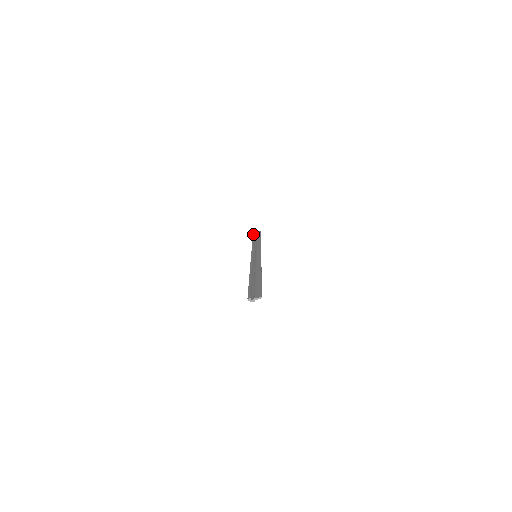
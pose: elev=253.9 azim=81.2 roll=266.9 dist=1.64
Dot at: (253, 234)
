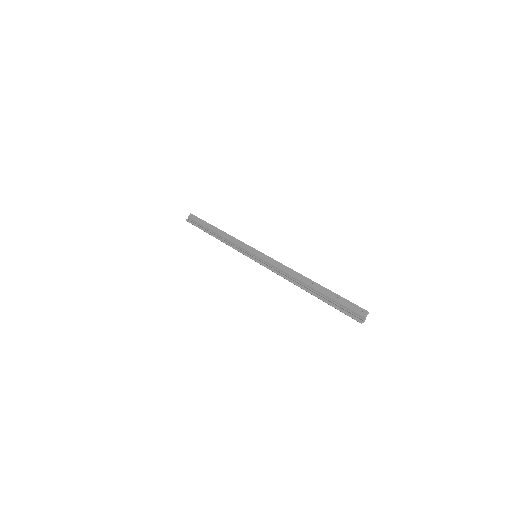
Dot at: (193, 224)
